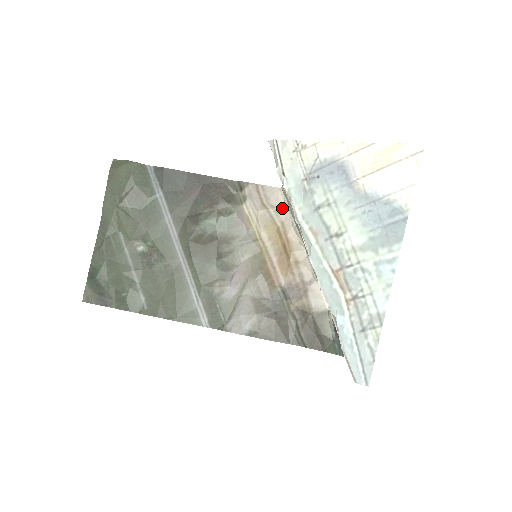
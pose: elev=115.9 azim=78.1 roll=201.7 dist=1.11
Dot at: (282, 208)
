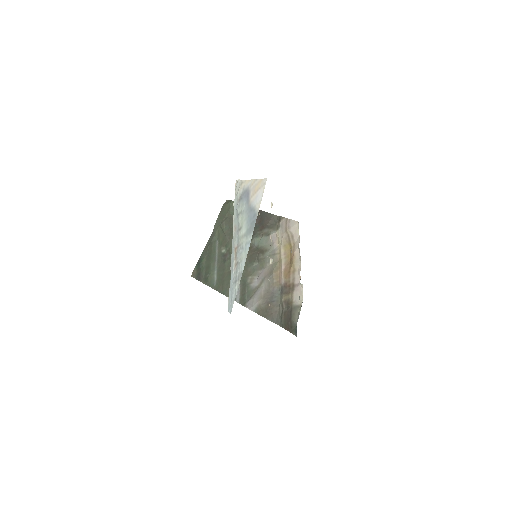
Dot at: (296, 235)
